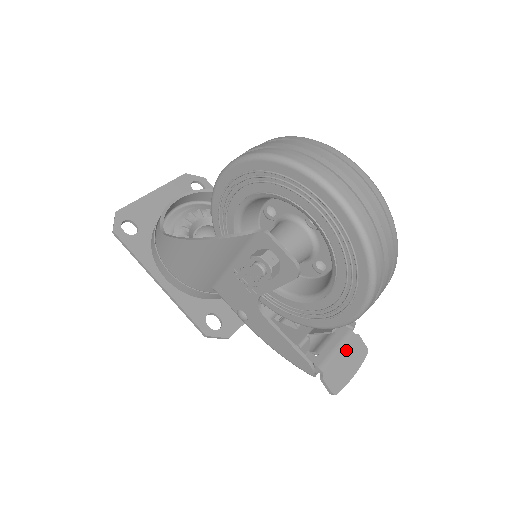
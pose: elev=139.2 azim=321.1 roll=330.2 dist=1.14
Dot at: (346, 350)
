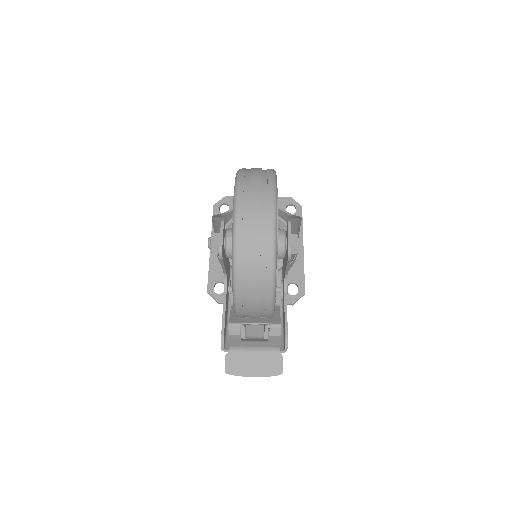
Dot at: (261, 356)
